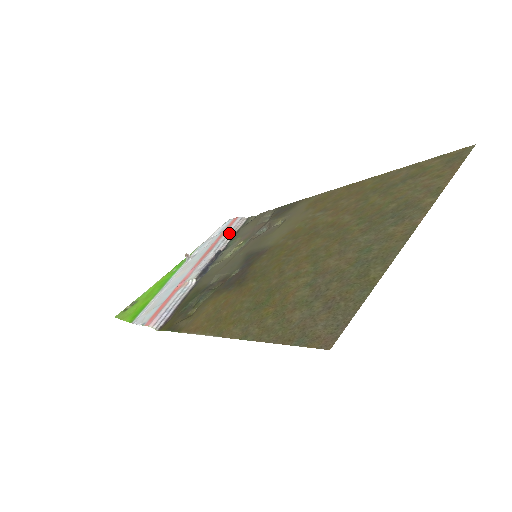
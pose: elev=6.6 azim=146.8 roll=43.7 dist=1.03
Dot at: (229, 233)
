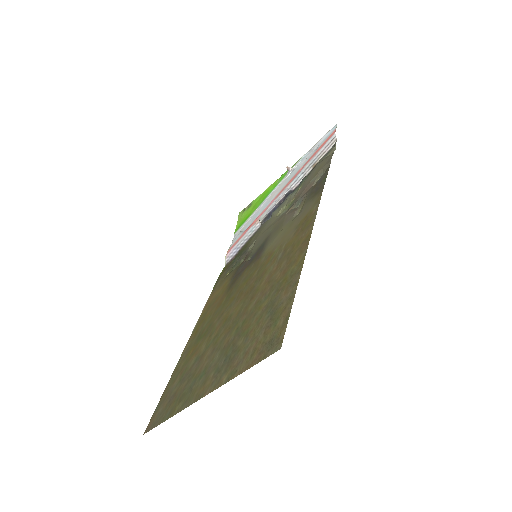
Dot at: (312, 162)
